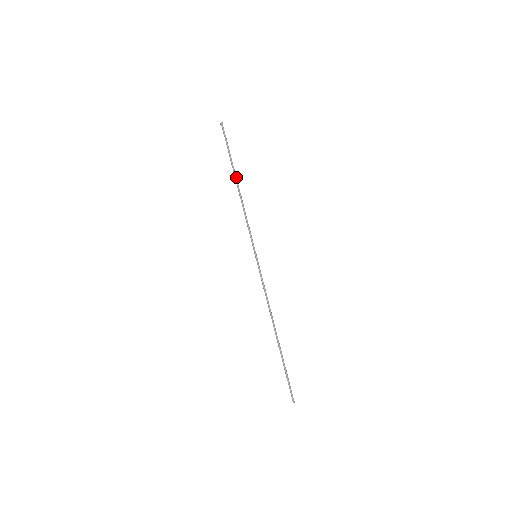
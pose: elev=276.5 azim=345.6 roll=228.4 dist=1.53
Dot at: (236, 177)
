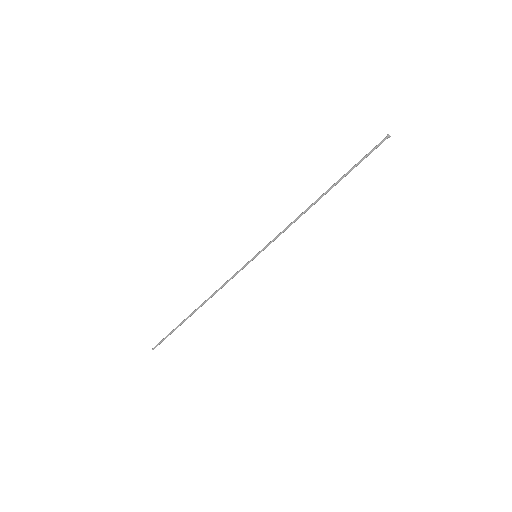
Dot at: occluded
